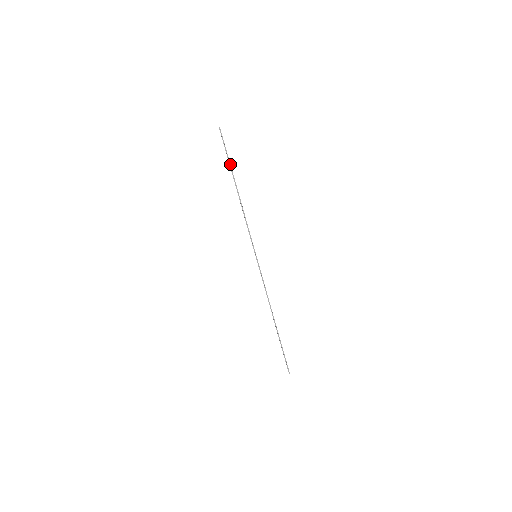
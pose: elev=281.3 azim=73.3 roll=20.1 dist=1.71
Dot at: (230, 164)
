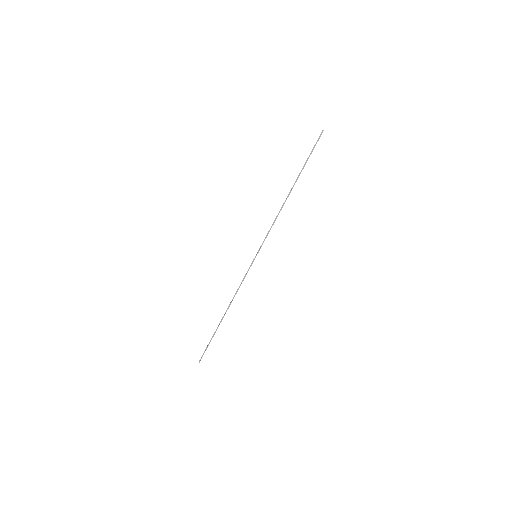
Dot at: occluded
